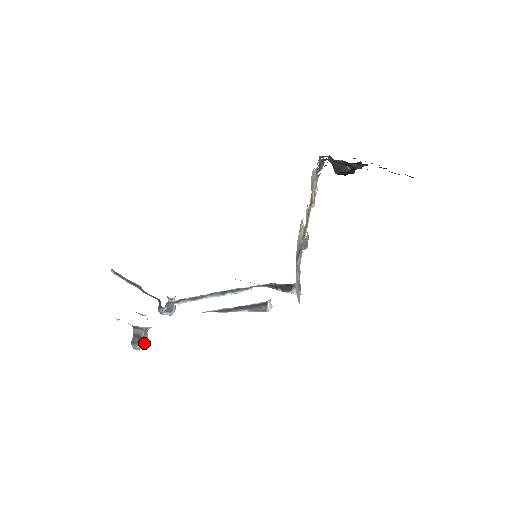
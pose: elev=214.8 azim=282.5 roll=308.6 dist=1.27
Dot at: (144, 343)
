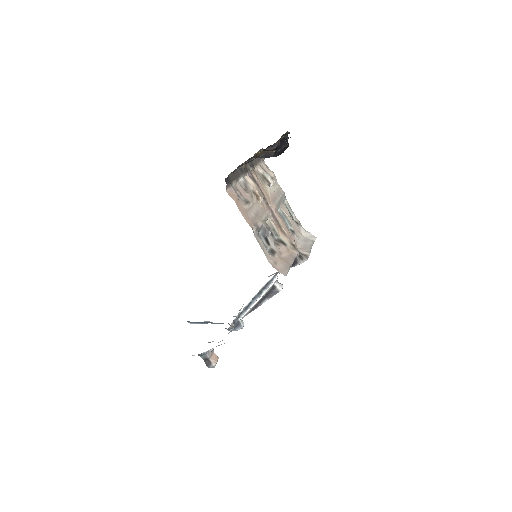
Dot at: (214, 361)
